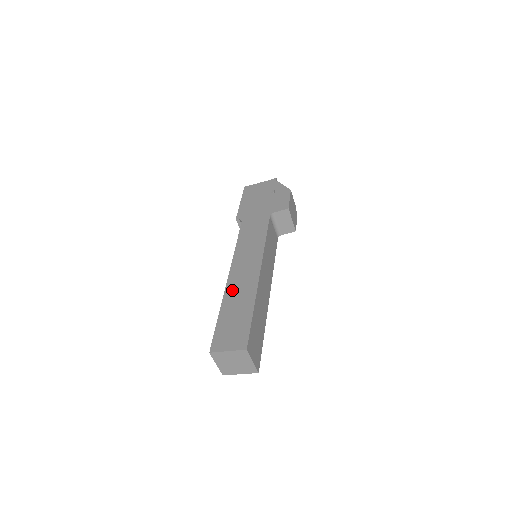
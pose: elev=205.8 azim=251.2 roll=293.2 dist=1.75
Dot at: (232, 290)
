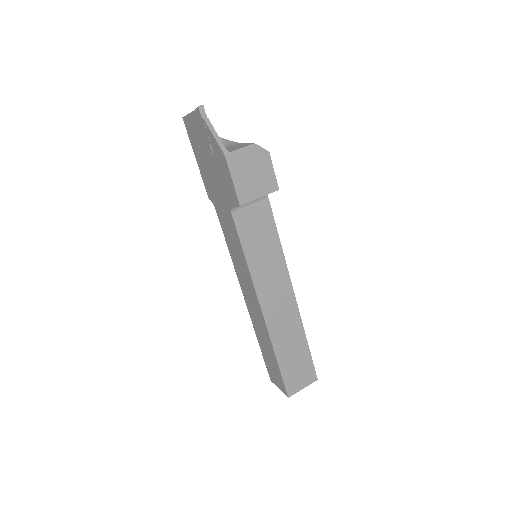
Dot at: (254, 323)
